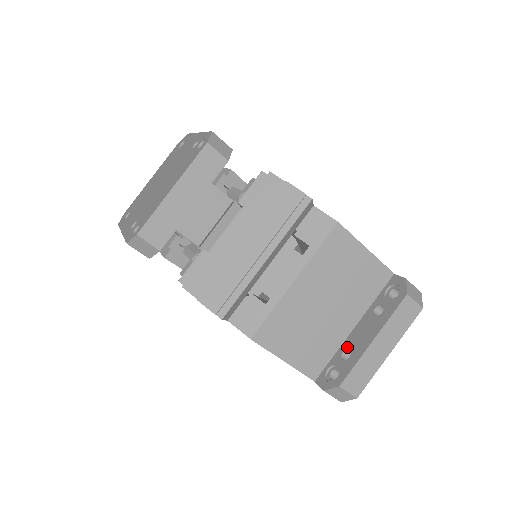
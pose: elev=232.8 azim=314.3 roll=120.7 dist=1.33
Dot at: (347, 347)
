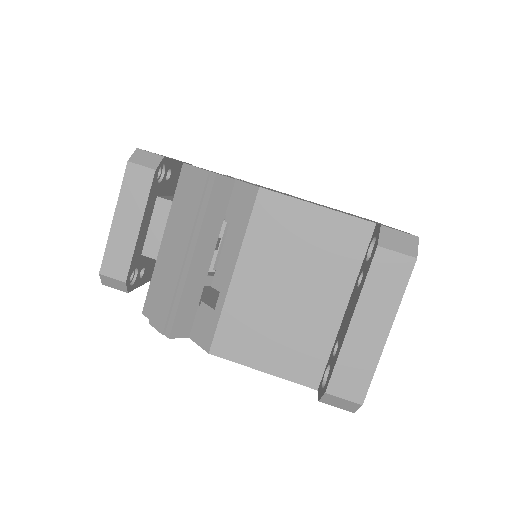
Dot at: (337, 338)
